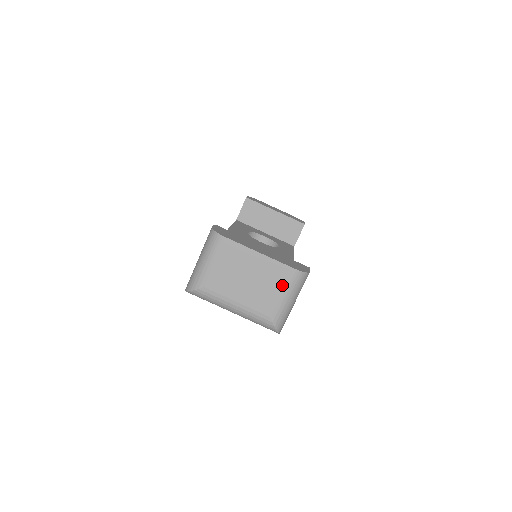
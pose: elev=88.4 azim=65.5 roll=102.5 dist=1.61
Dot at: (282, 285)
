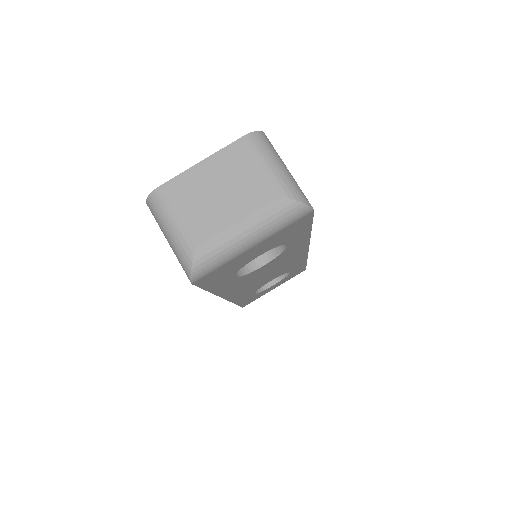
Dot at: (252, 160)
